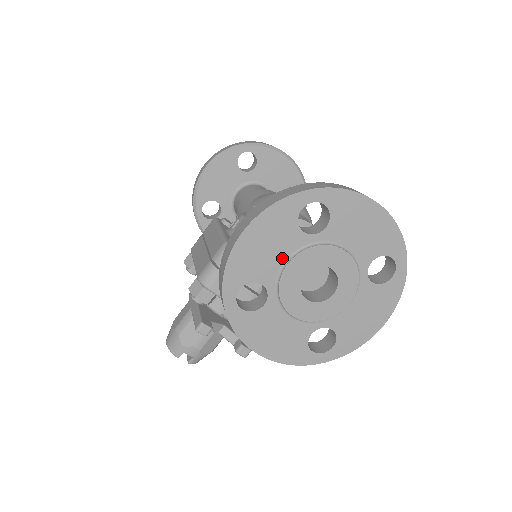
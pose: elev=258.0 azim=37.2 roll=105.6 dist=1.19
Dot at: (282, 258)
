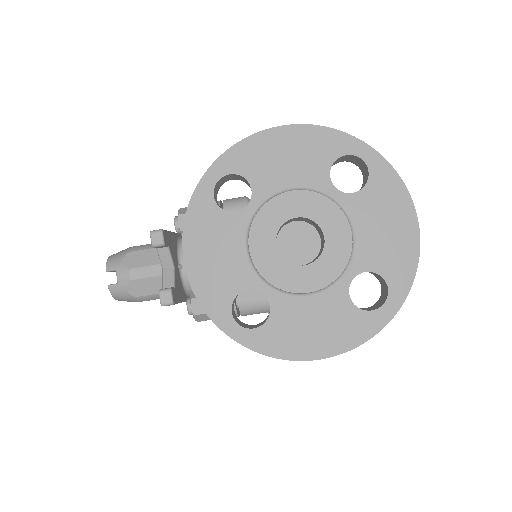
Dot at: (291, 183)
